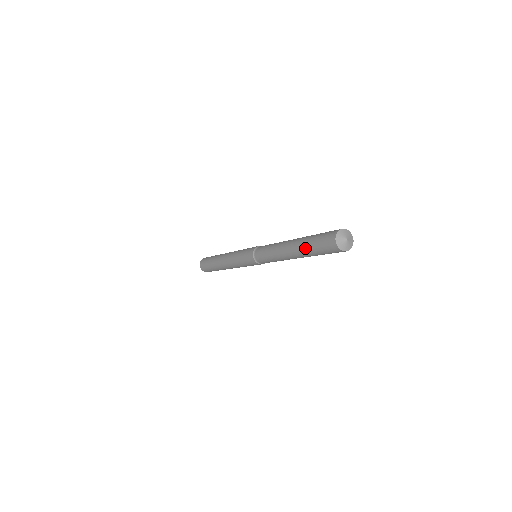
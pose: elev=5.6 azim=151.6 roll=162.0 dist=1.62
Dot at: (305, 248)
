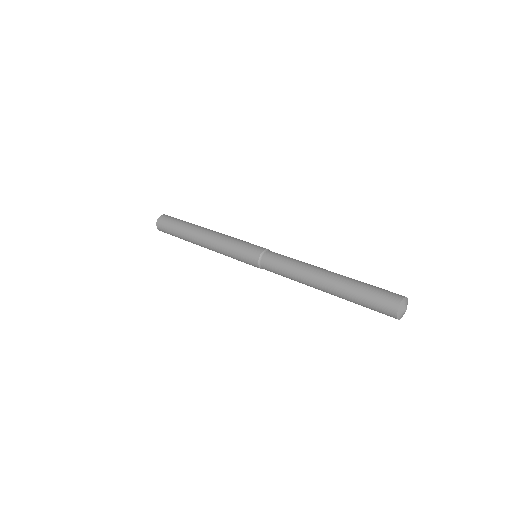
Dot at: (350, 287)
